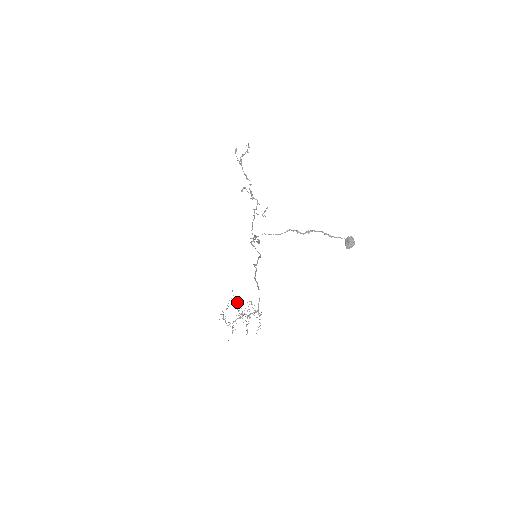
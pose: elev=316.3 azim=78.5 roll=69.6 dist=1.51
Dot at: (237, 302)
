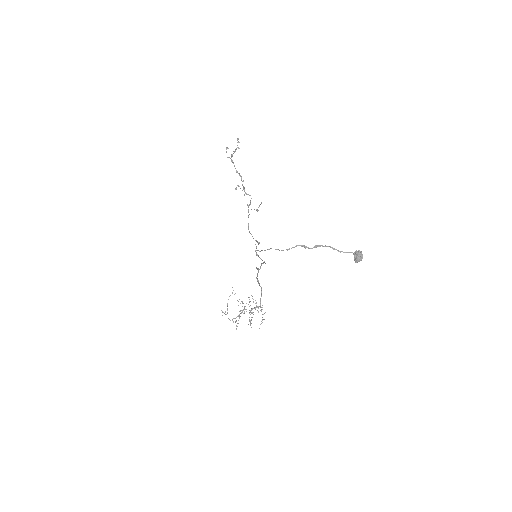
Dot at: (239, 299)
